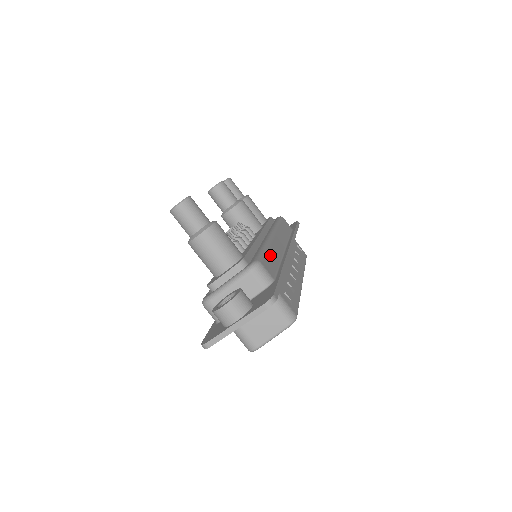
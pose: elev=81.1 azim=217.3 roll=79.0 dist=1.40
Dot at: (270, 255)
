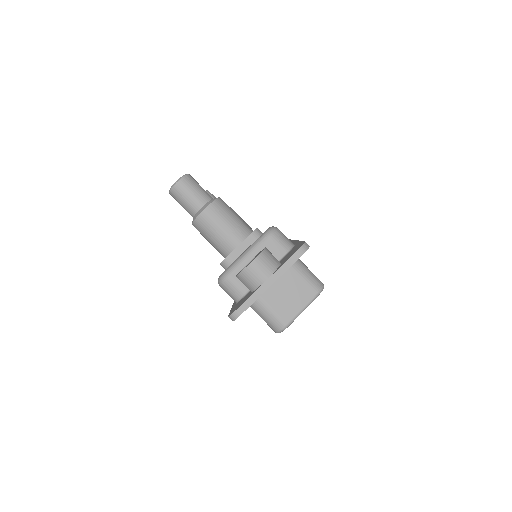
Dot at: occluded
